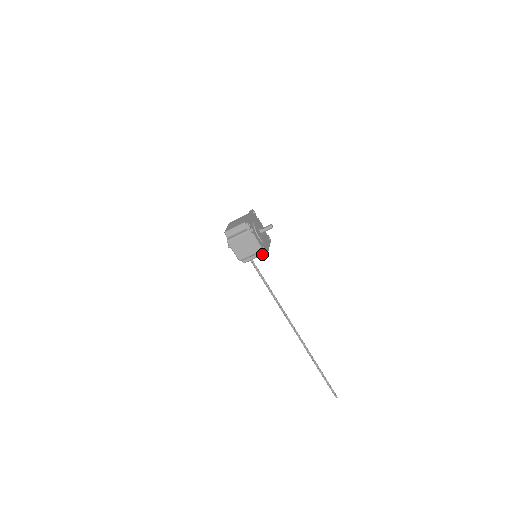
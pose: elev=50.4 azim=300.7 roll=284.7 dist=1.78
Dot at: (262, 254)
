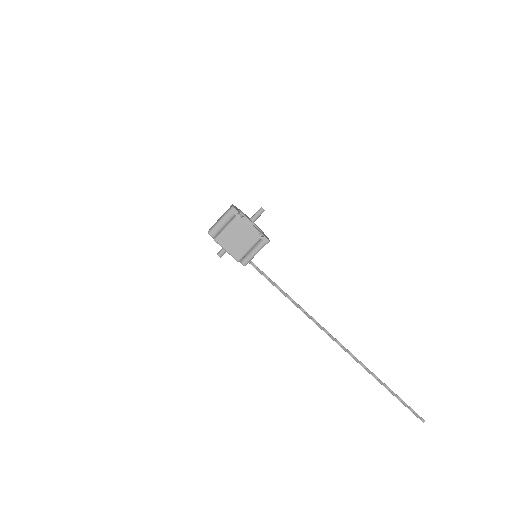
Dot at: occluded
